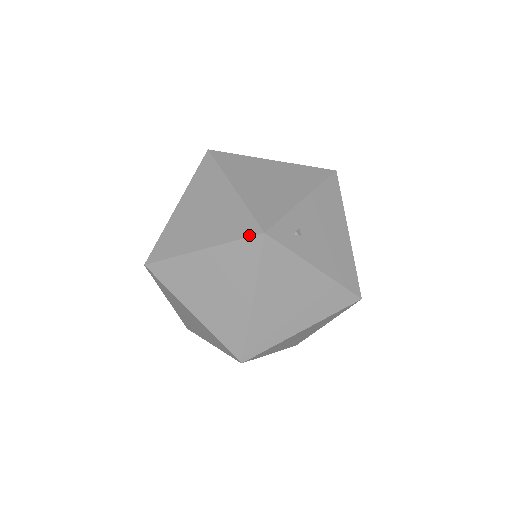
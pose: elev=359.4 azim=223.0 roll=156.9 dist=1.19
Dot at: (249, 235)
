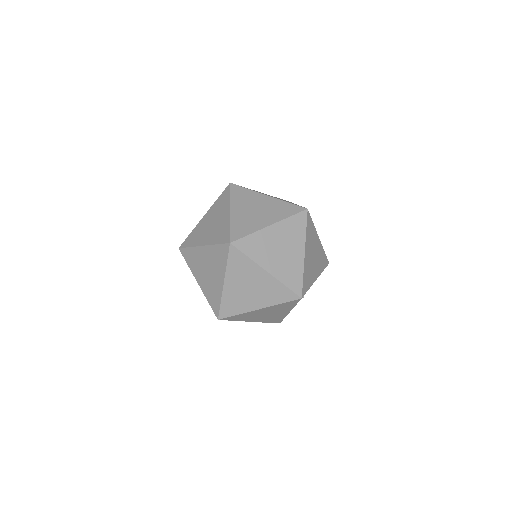
Dot at: (295, 292)
